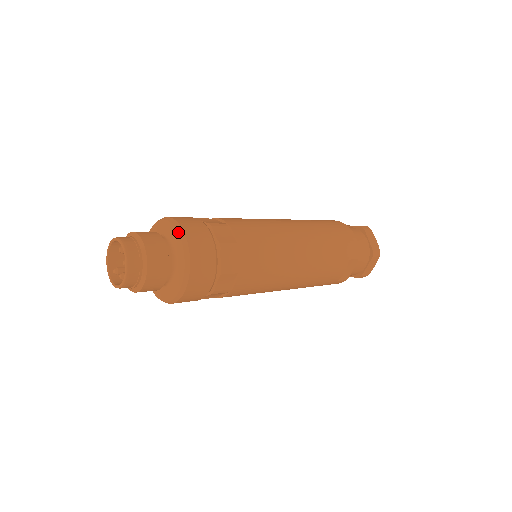
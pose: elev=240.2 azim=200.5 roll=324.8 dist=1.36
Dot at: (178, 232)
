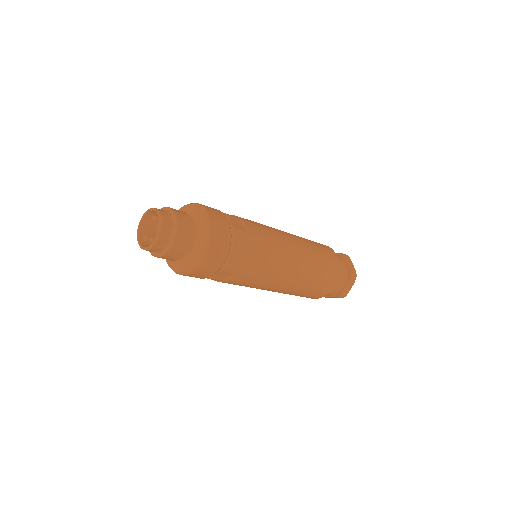
Dot at: (202, 210)
